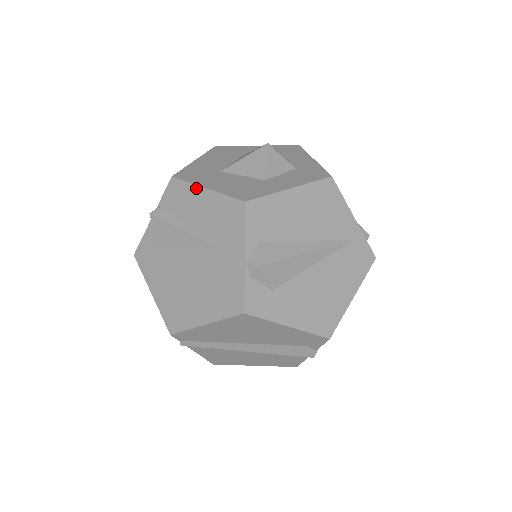
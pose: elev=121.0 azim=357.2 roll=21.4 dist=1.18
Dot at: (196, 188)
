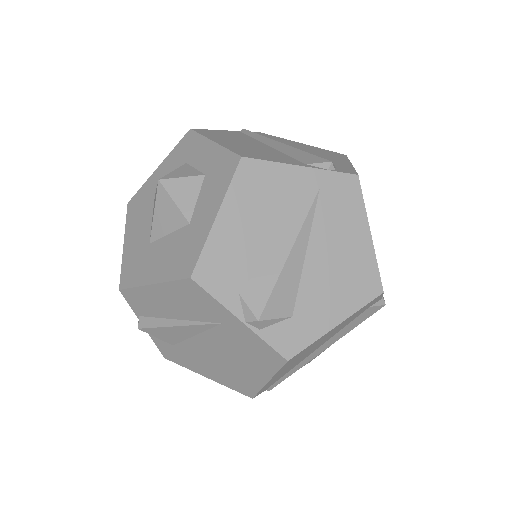
Dot at: (145, 289)
